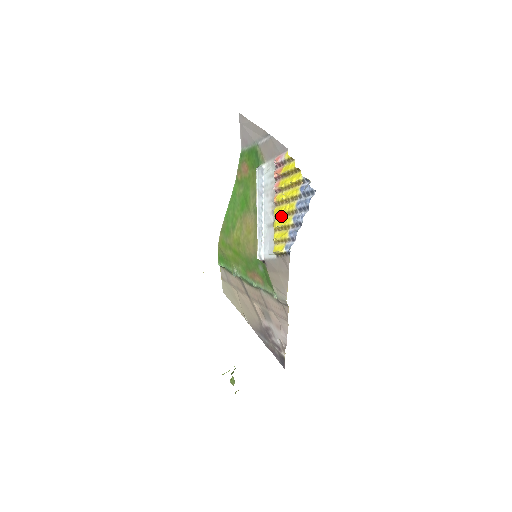
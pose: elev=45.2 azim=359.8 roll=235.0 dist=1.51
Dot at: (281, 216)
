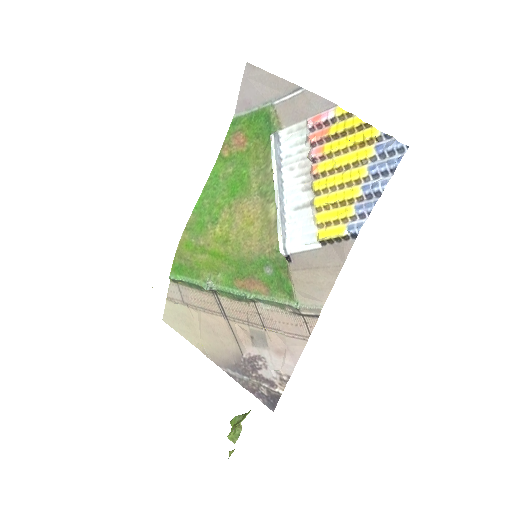
Dot at: (330, 190)
